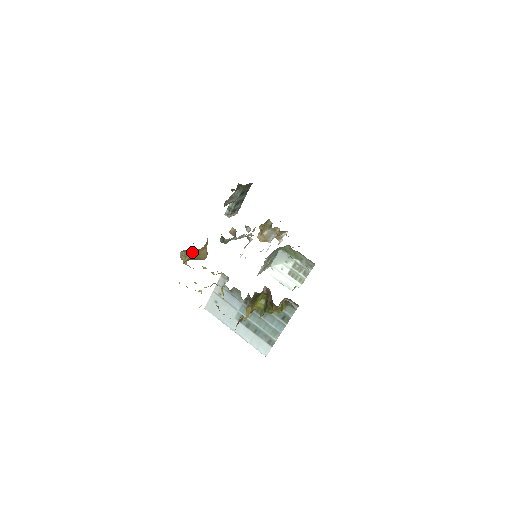
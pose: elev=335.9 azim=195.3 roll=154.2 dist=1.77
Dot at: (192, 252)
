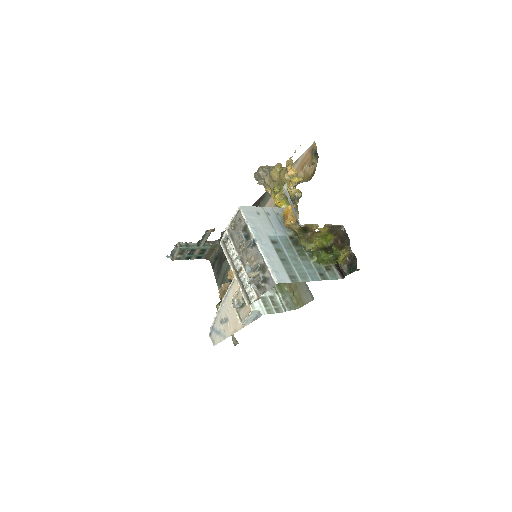
Dot at: occluded
